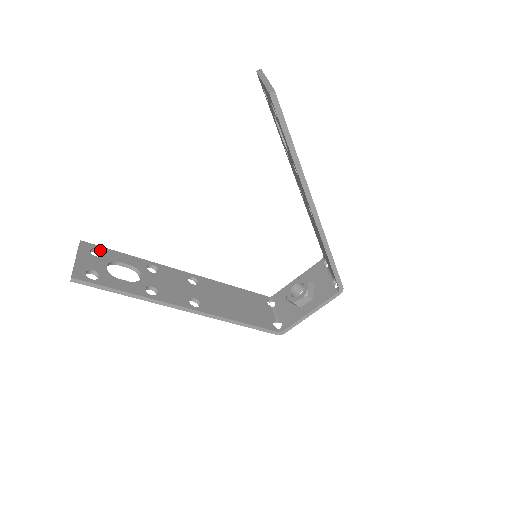
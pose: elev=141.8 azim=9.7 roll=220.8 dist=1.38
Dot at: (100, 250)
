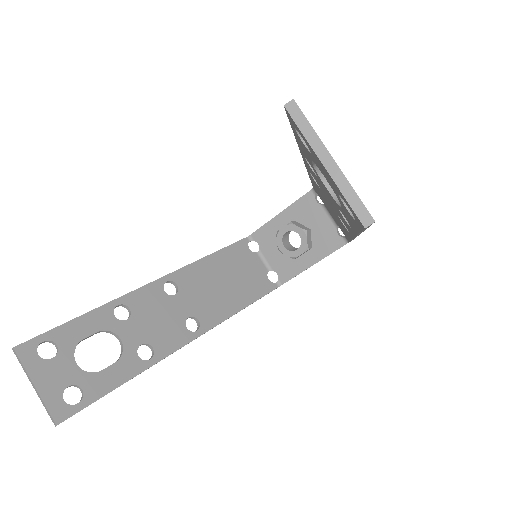
Dot at: (47, 341)
